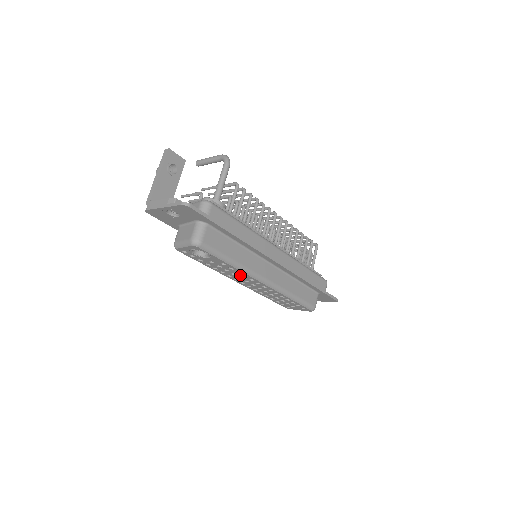
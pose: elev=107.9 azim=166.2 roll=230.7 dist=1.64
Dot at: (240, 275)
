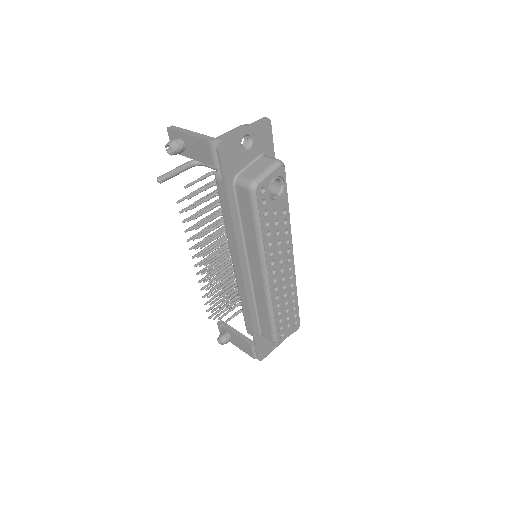
Dot at: (283, 242)
